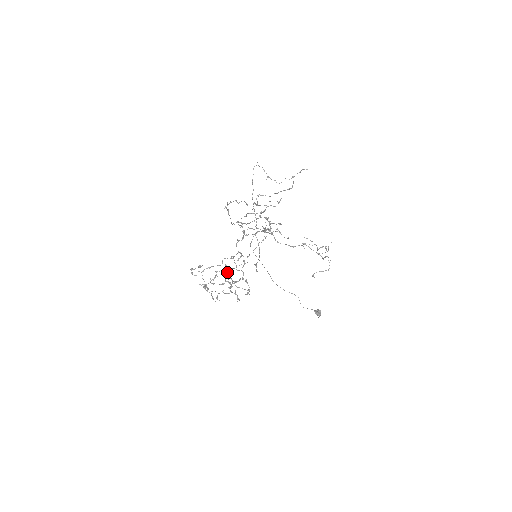
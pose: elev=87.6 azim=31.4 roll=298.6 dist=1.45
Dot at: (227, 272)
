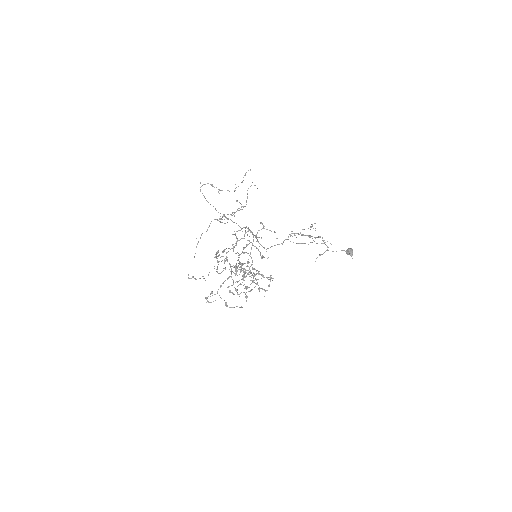
Dot at: occluded
